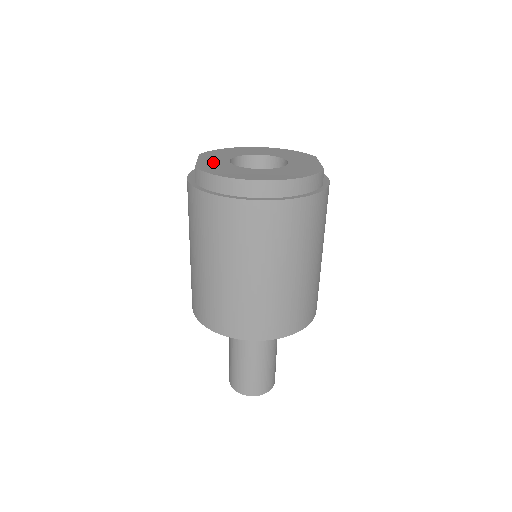
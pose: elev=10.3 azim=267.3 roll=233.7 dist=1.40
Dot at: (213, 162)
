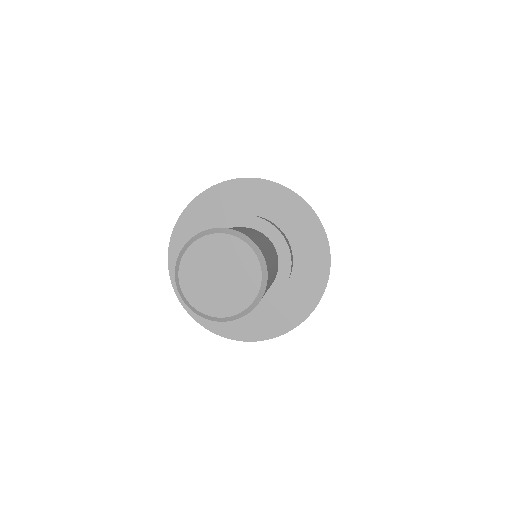
Dot at: occluded
